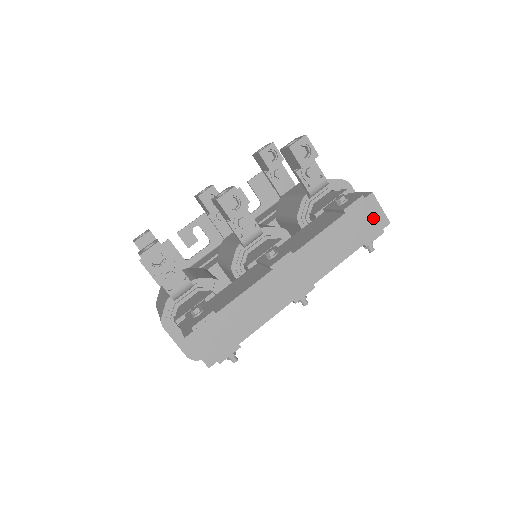
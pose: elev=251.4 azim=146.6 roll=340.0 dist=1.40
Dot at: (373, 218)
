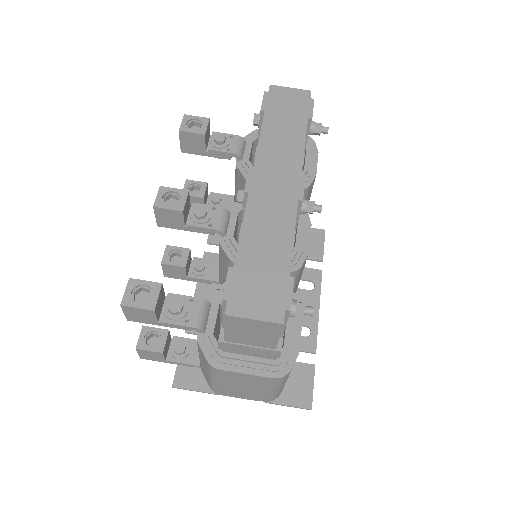
Dot at: (292, 98)
